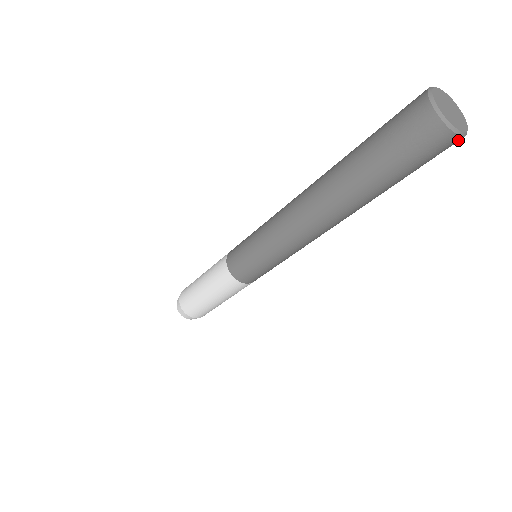
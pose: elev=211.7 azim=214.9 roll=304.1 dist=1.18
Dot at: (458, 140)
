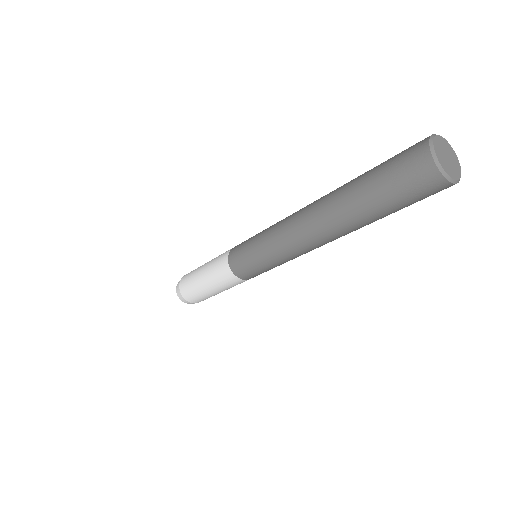
Dot at: (444, 184)
